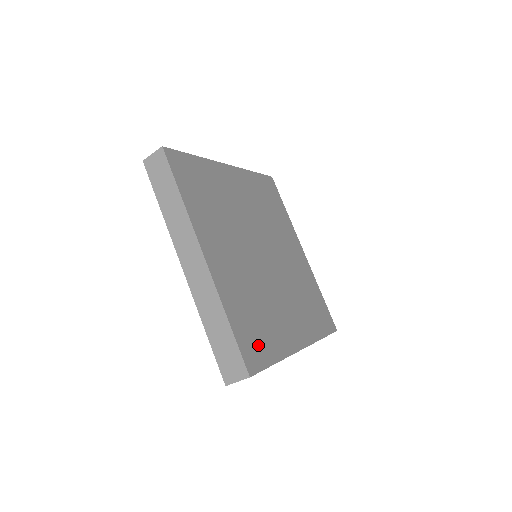
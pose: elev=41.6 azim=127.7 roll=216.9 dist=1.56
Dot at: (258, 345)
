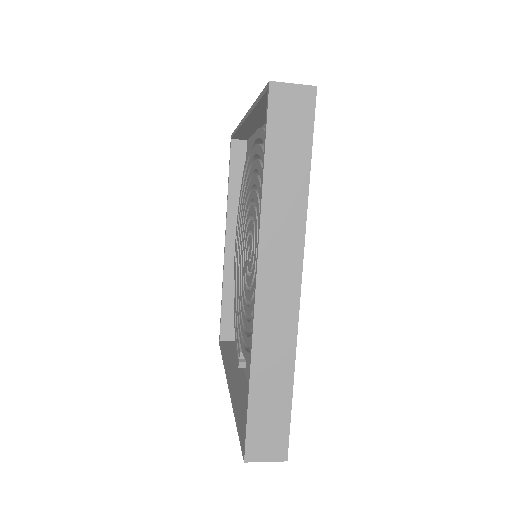
Dot at: occluded
